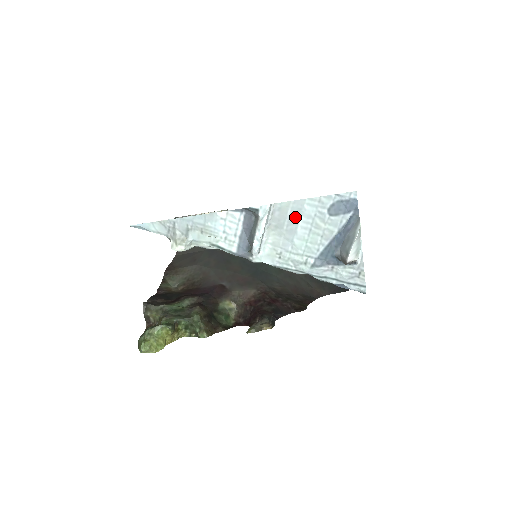
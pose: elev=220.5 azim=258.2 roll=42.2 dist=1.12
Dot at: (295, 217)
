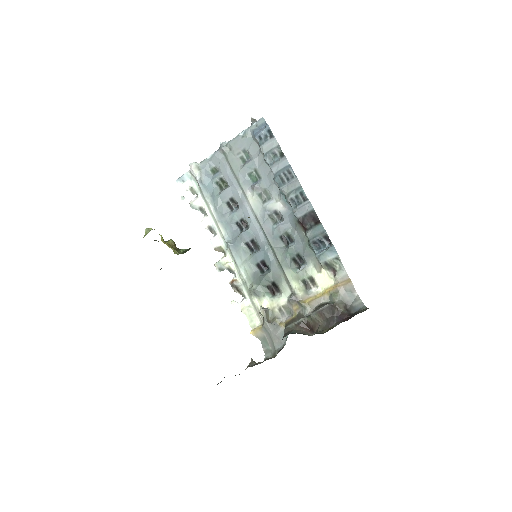
Dot at: occluded
